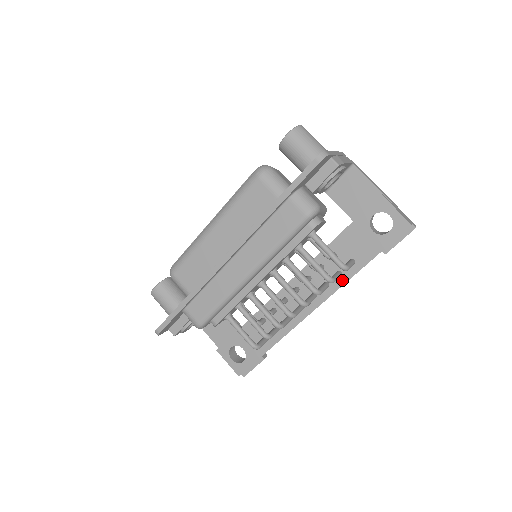
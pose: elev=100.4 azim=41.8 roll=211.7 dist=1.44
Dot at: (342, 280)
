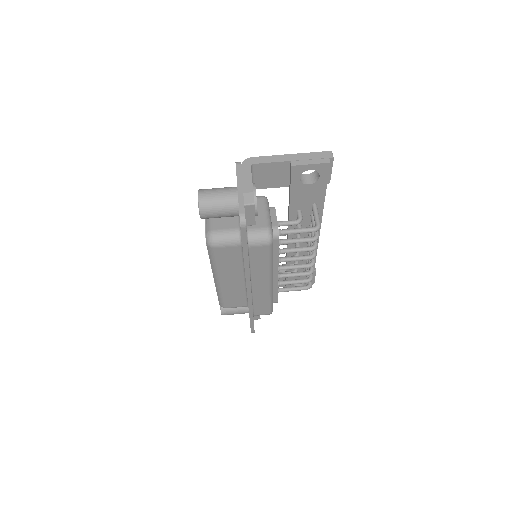
Dot at: (319, 216)
